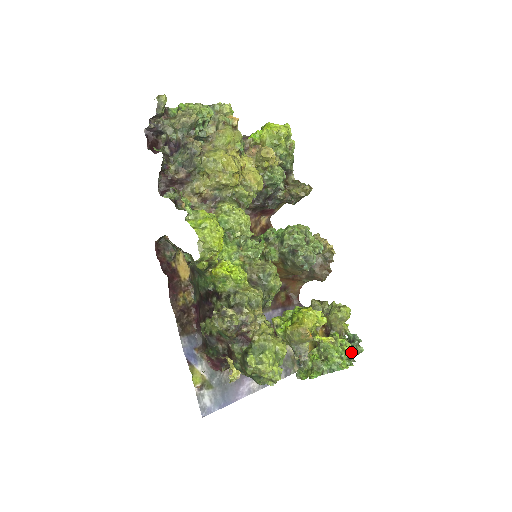
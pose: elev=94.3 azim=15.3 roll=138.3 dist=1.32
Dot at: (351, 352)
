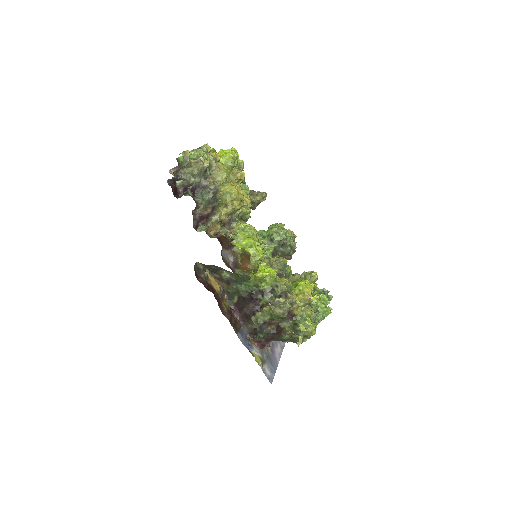
Dot at: occluded
